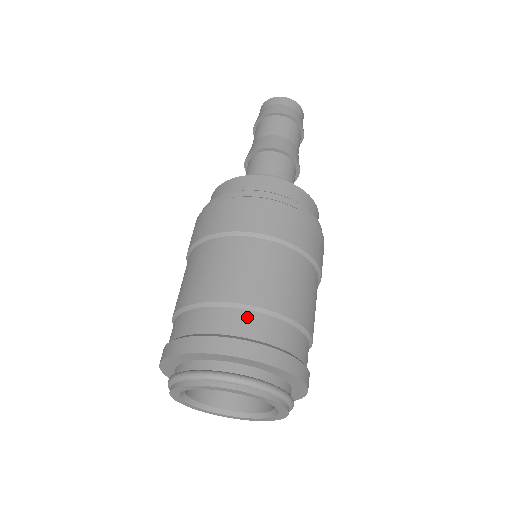
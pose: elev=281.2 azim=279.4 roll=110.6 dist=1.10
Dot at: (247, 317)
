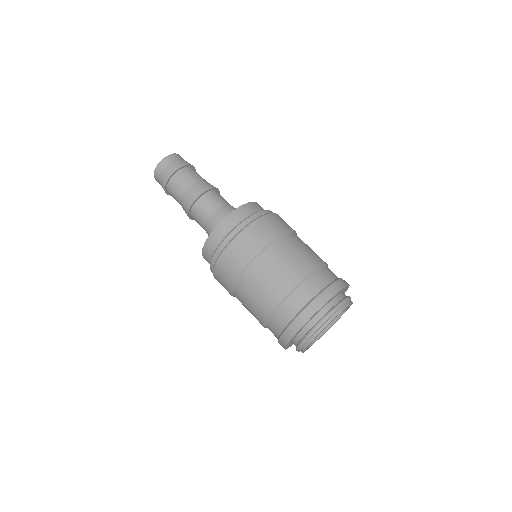
Dot at: (301, 291)
